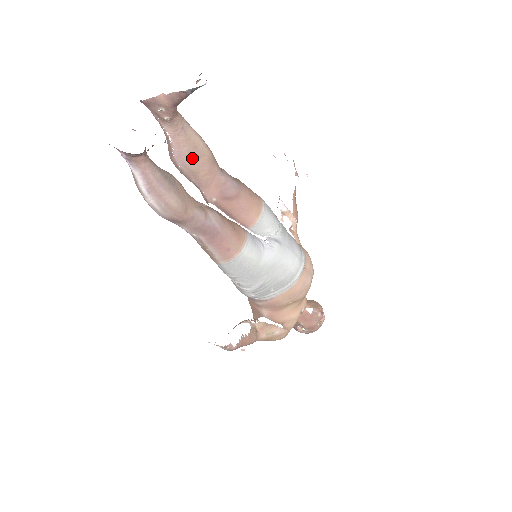
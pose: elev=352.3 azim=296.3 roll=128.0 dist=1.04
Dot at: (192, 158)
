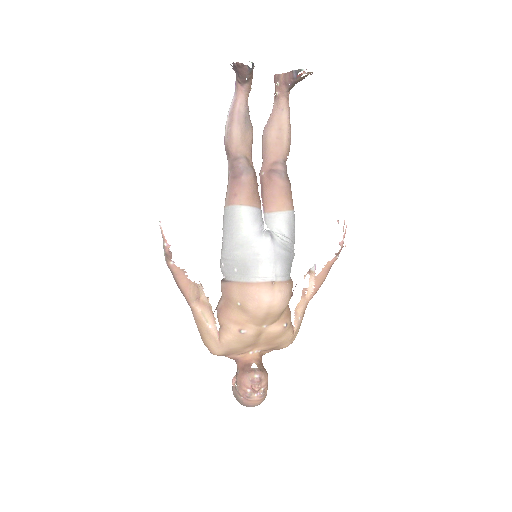
Dot at: (273, 133)
